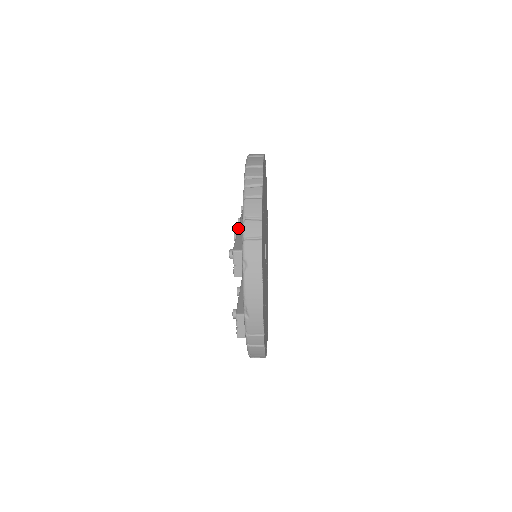
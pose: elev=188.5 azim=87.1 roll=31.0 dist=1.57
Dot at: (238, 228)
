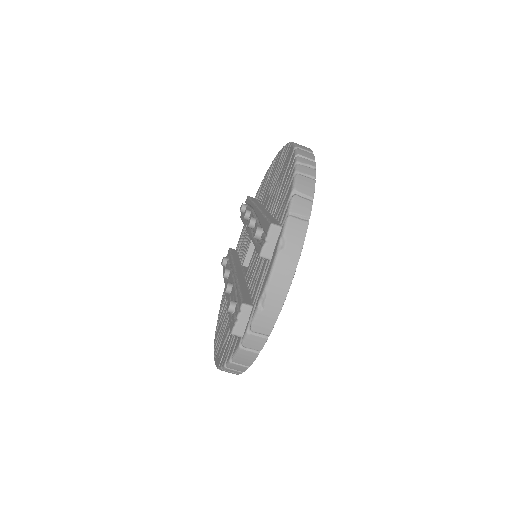
Dot at: (262, 211)
